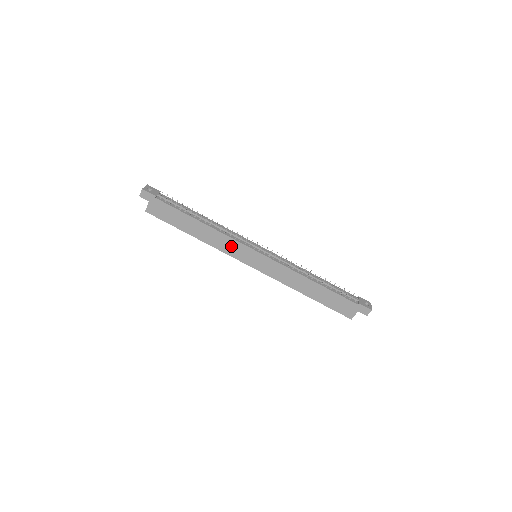
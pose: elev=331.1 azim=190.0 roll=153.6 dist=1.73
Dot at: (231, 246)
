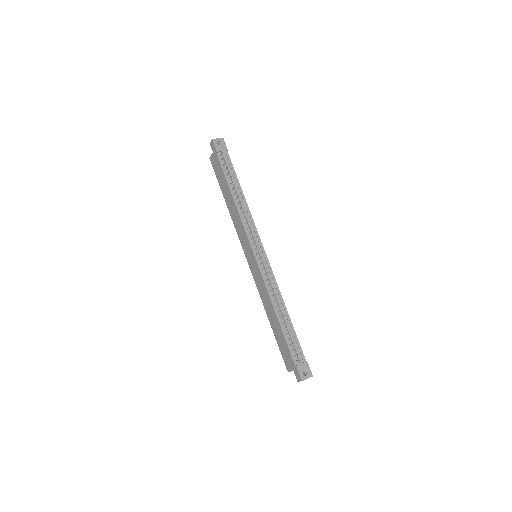
Dot at: (242, 233)
